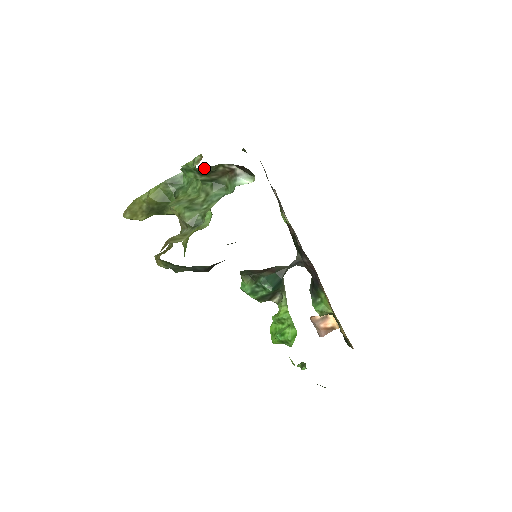
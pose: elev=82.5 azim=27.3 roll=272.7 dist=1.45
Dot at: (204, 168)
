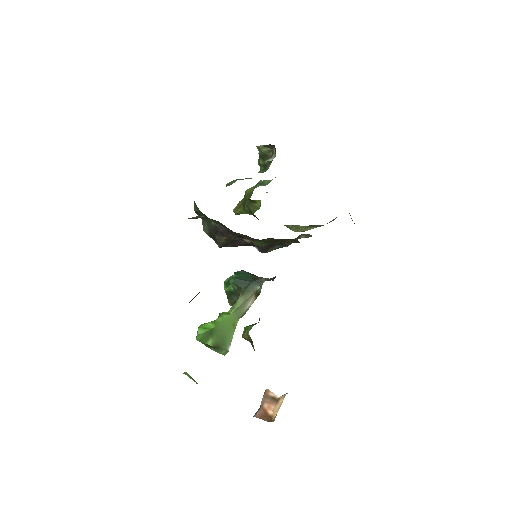
Dot at: (260, 146)
